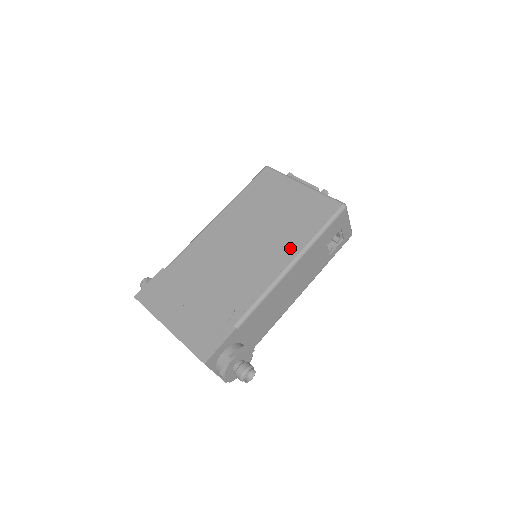
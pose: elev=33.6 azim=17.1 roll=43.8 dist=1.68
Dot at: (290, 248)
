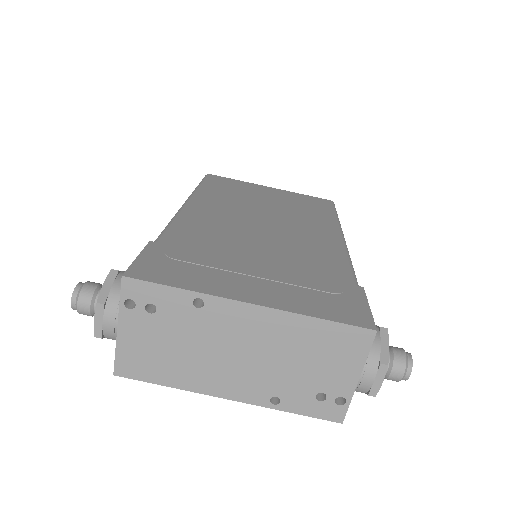
Dot at: (324, 223)
